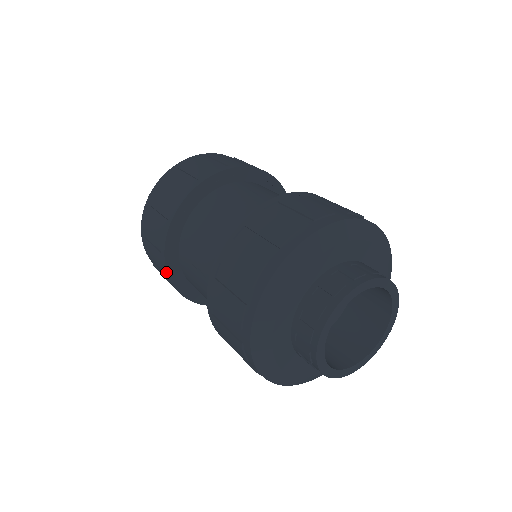
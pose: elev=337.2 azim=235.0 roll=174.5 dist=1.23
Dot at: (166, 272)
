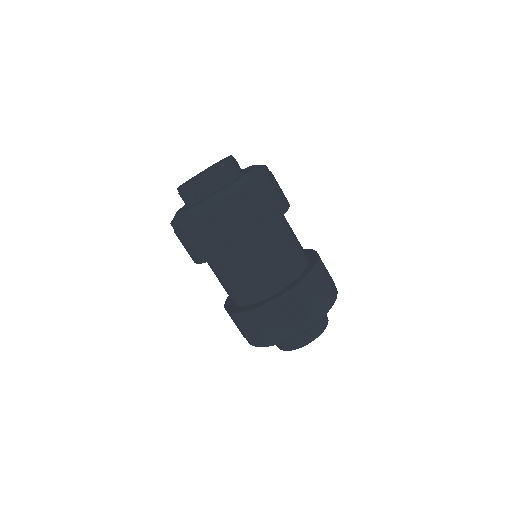
Dot at: (201, 262)
